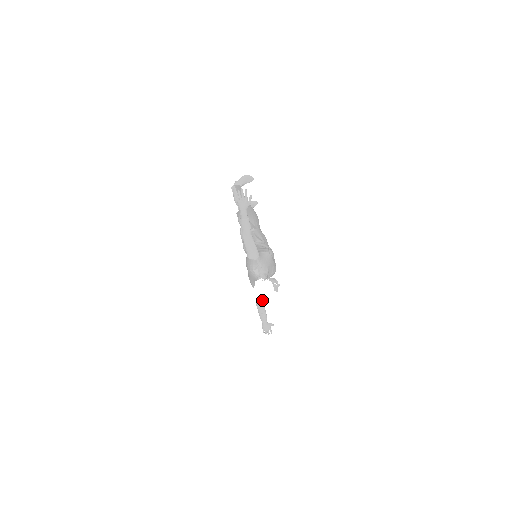
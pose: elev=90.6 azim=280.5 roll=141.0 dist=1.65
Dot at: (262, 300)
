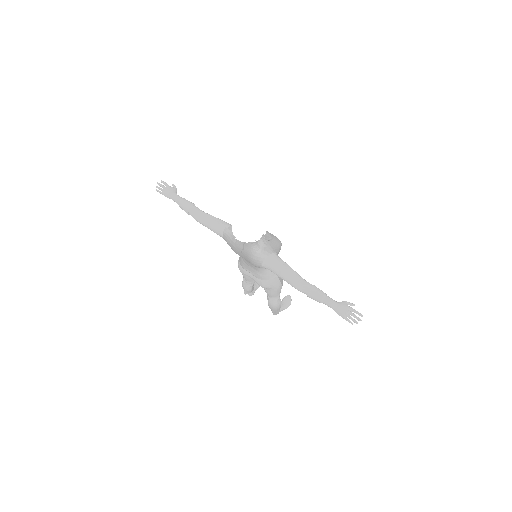
Dot at: (243, 223)
